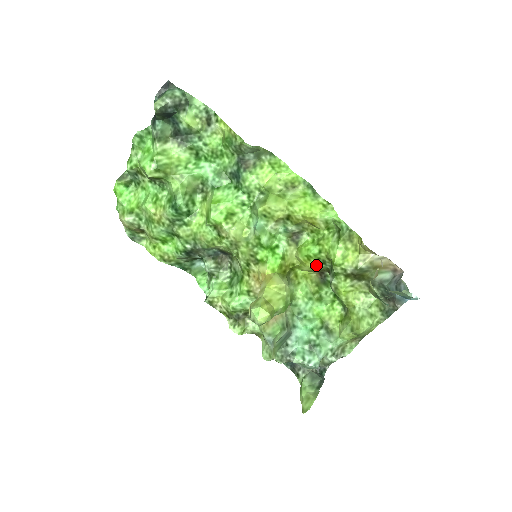
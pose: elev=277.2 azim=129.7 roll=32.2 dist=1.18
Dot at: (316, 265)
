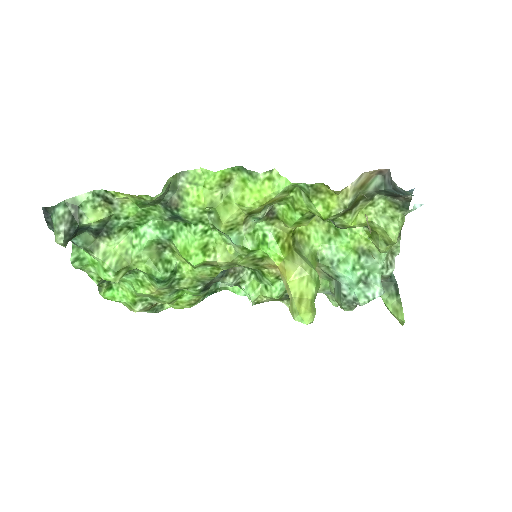
Dot at: (309, 221)
